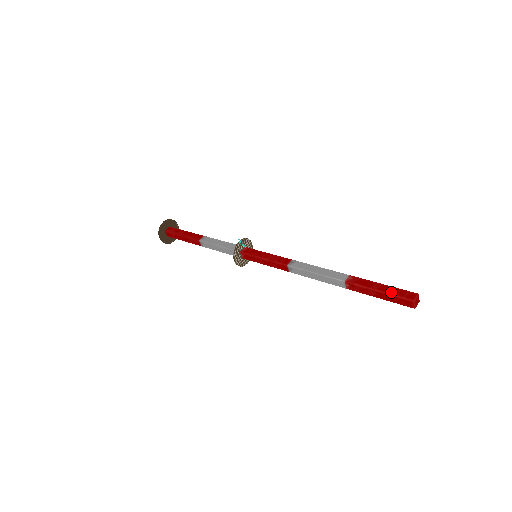
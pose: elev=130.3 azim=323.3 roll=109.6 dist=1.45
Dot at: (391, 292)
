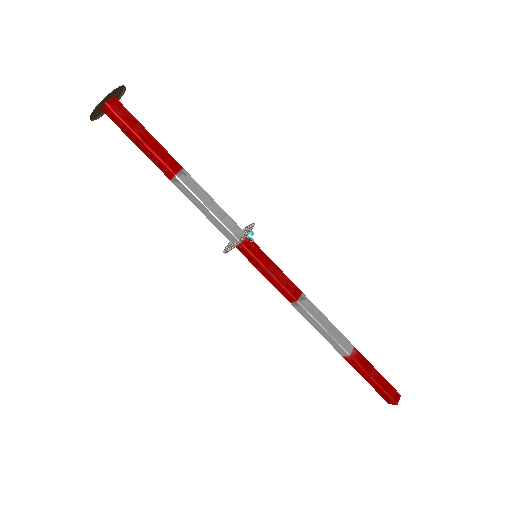
Dot at: (384, 387)
